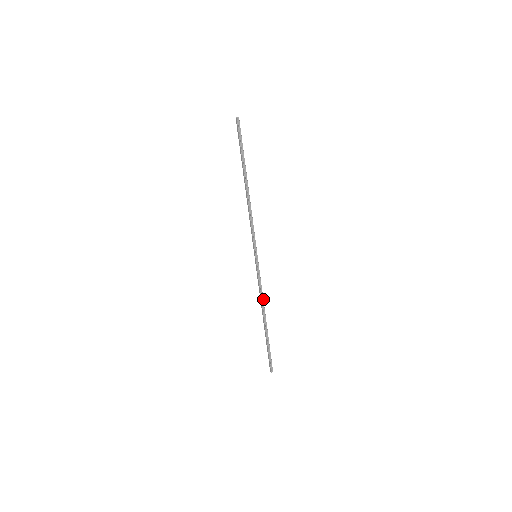
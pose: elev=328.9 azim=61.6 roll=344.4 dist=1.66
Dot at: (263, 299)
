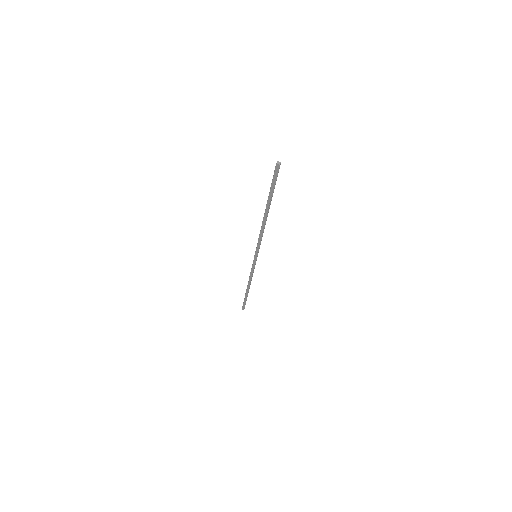
Dot at: occluded
